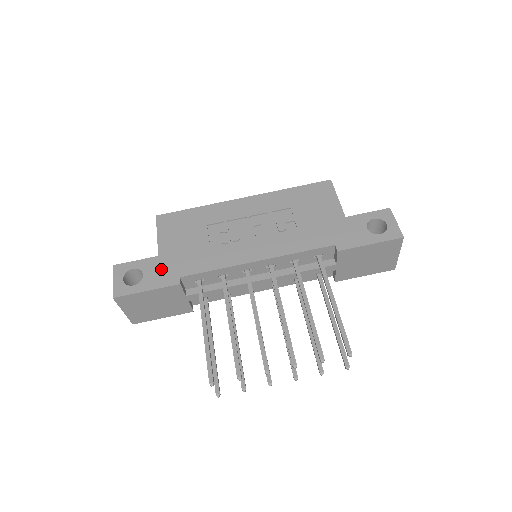
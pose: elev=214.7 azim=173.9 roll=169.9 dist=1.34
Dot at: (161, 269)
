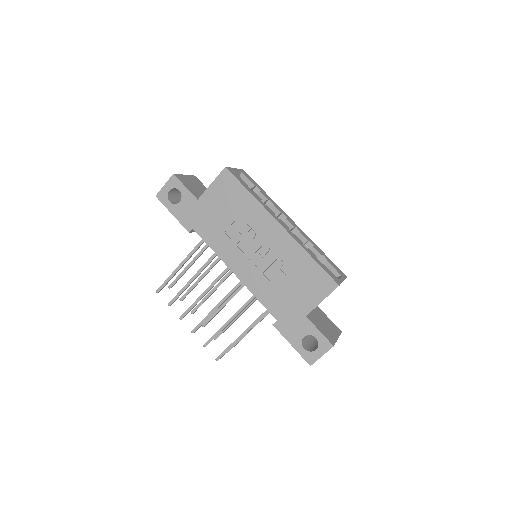
Dot at: (190, 211)
